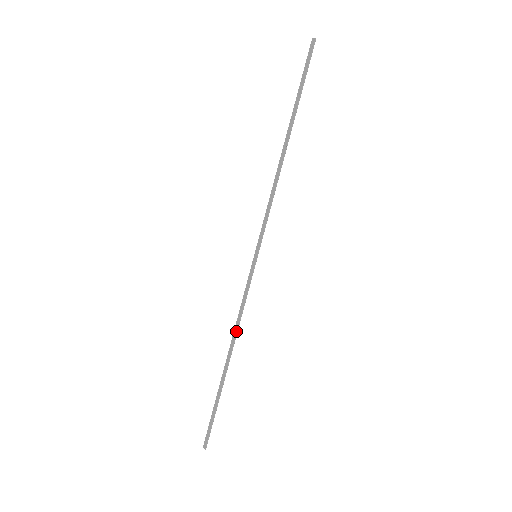
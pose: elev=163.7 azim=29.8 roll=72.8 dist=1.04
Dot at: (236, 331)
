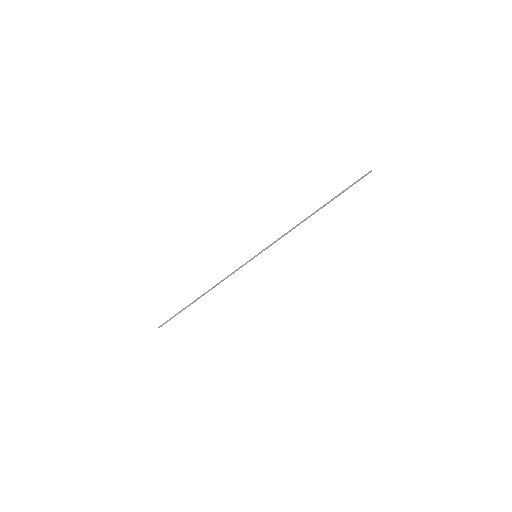
Dot at: (217, 284)
